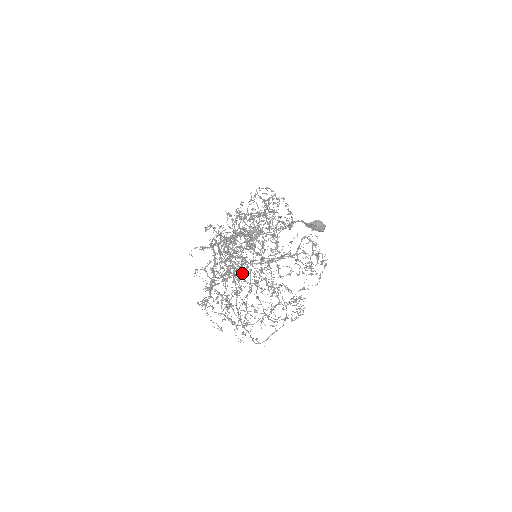
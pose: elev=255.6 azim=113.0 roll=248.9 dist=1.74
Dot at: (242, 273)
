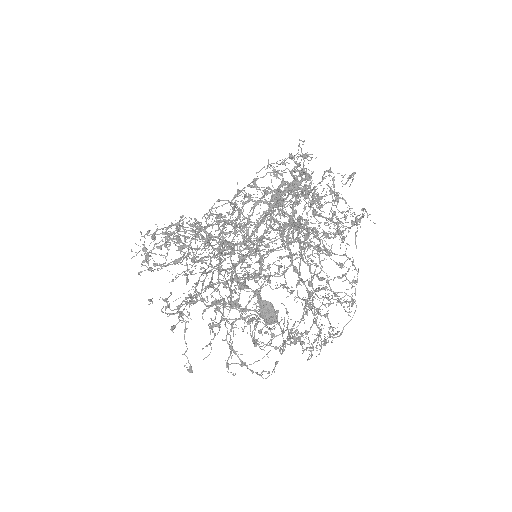
Dot at: occluded
